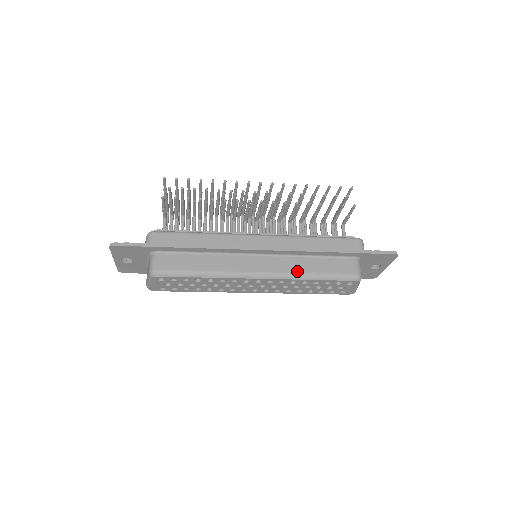
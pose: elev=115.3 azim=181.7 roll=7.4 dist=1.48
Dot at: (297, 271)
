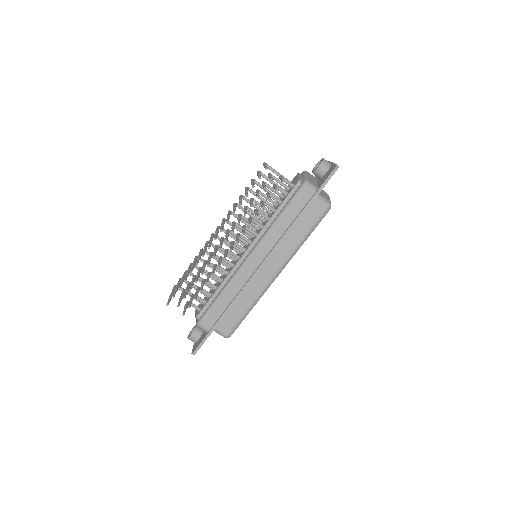
Dot at: (293, 249)
